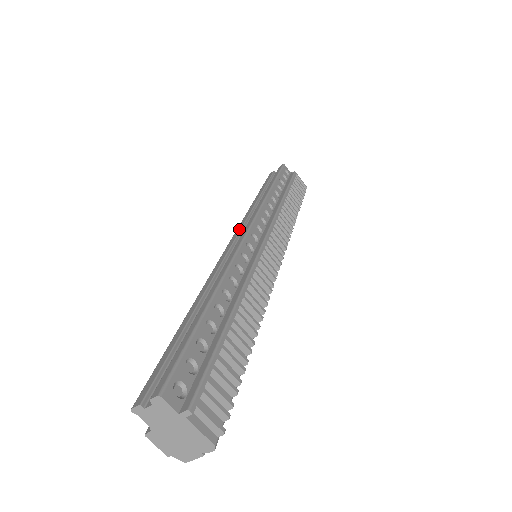
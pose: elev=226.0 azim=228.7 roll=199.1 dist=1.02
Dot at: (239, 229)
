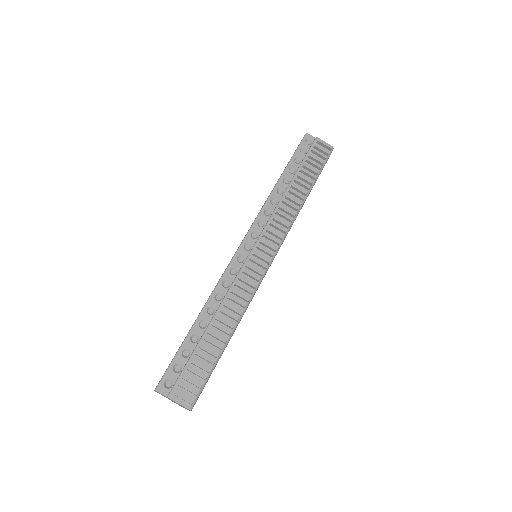
Dot at: occluded
